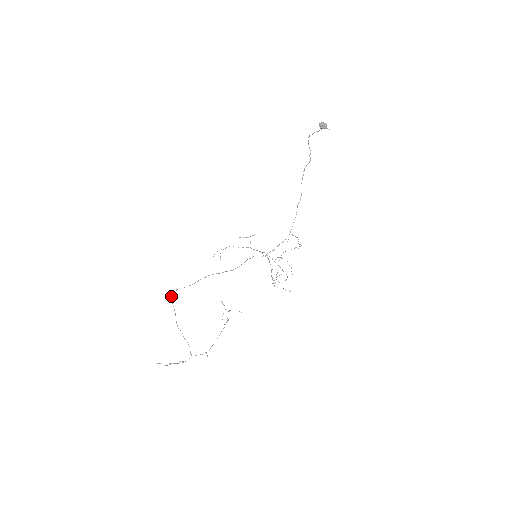
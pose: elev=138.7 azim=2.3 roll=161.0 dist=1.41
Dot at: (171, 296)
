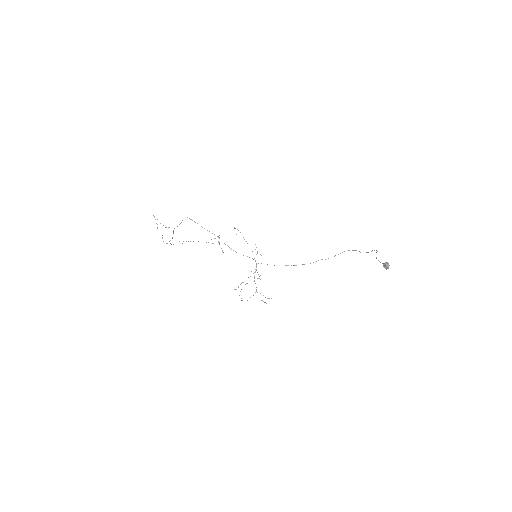
Dot at: occluded
